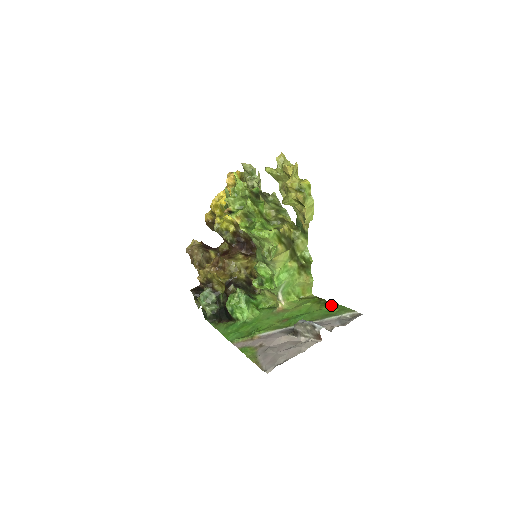
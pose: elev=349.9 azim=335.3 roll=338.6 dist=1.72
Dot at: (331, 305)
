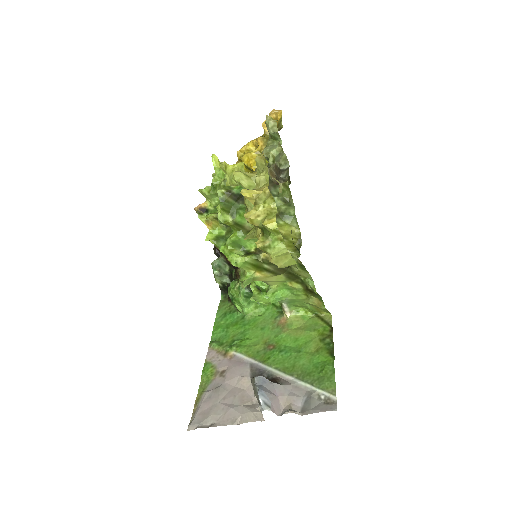
Dot at: (327, 357)
